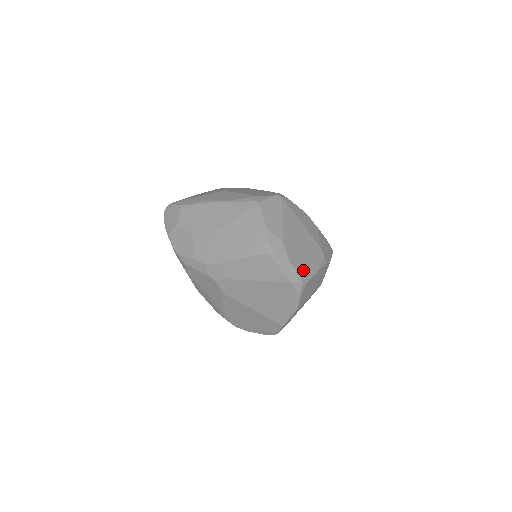
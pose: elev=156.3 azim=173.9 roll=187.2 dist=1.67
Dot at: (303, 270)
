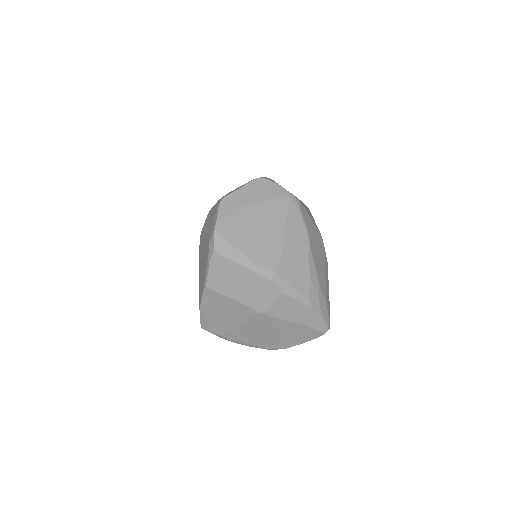
Dot at: (228, 243)
